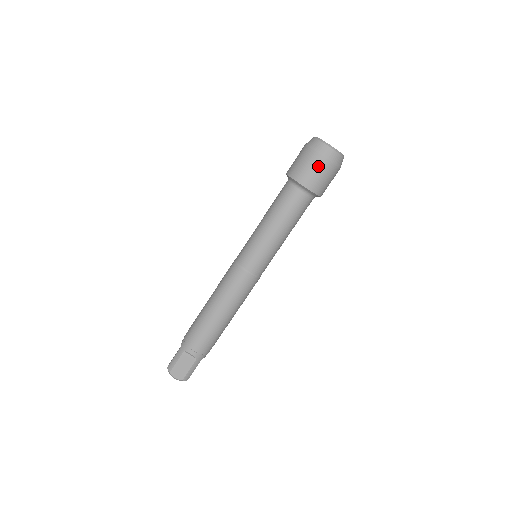
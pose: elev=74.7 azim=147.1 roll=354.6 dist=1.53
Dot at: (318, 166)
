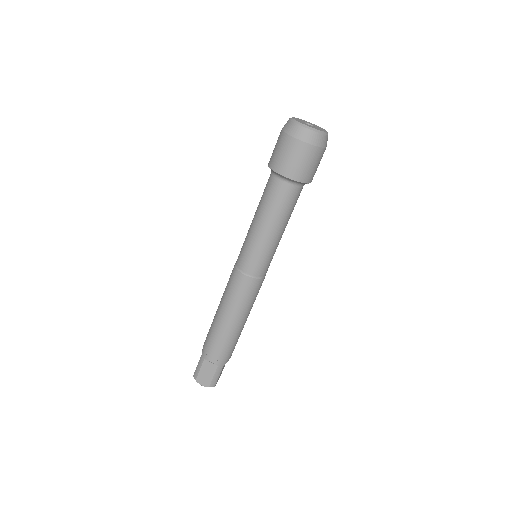
Dot at: (296, 152)
